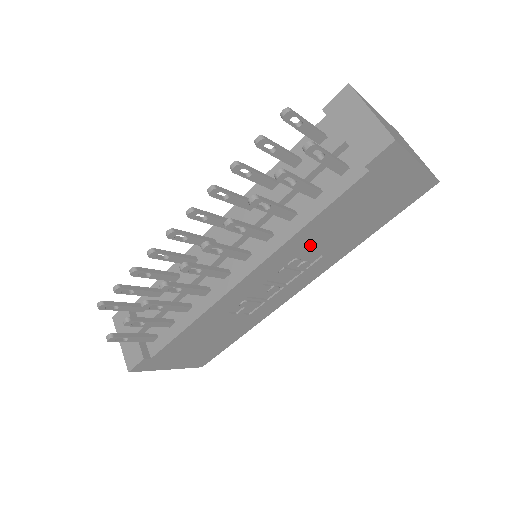
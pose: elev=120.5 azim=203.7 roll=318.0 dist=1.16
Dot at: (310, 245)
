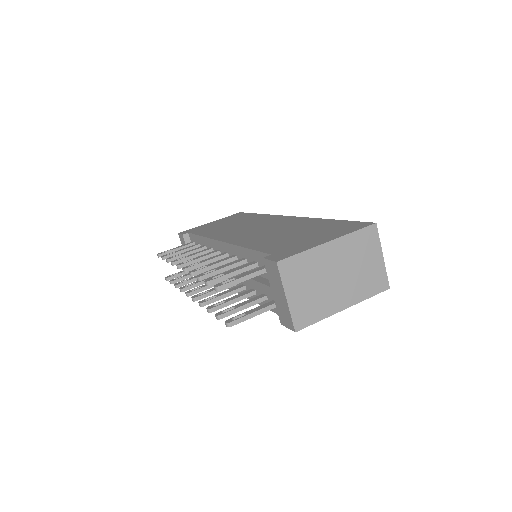
Dot at: occluded
